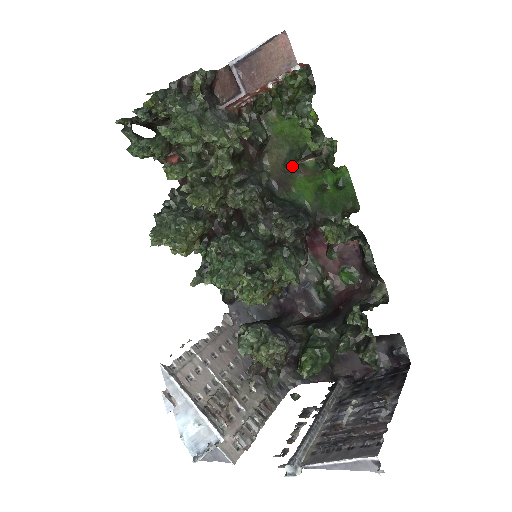
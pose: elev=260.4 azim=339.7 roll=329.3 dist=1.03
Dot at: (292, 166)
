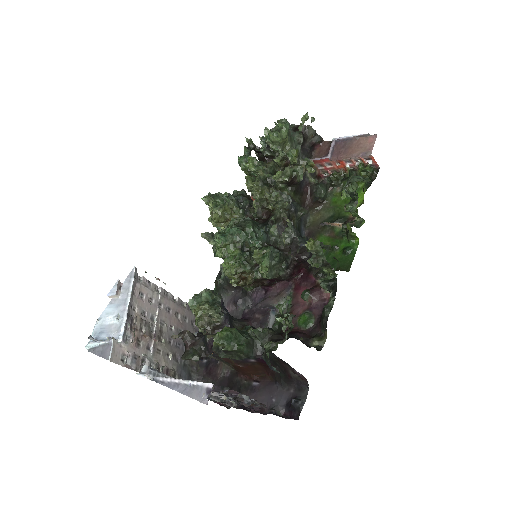
Dot at: (326, 225)
